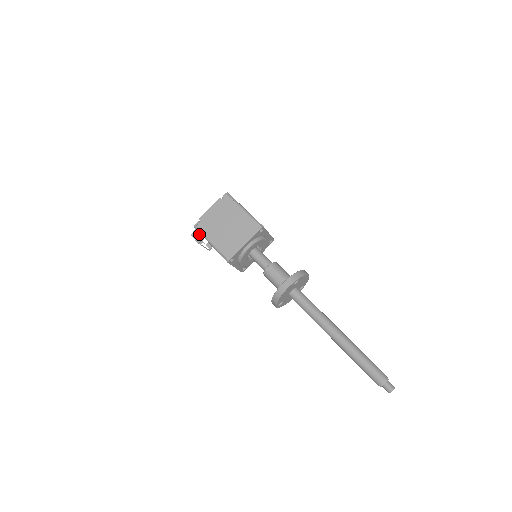
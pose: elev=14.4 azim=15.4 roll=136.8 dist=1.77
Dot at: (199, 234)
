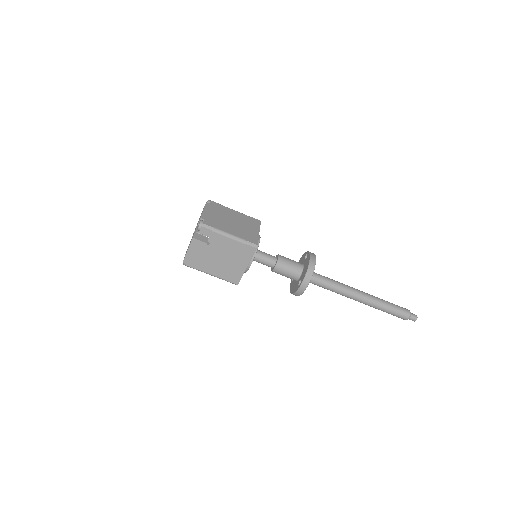
Dot at: (202, 236)
